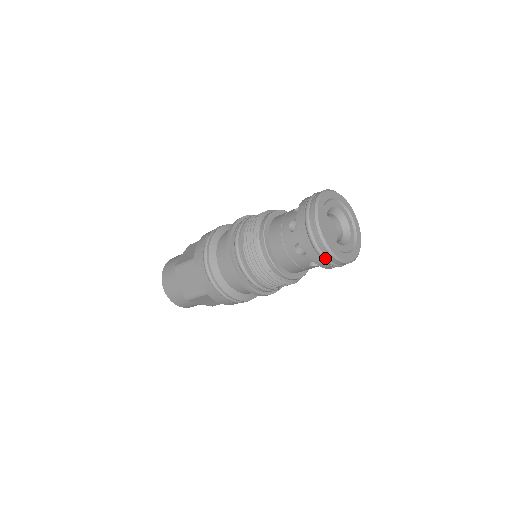
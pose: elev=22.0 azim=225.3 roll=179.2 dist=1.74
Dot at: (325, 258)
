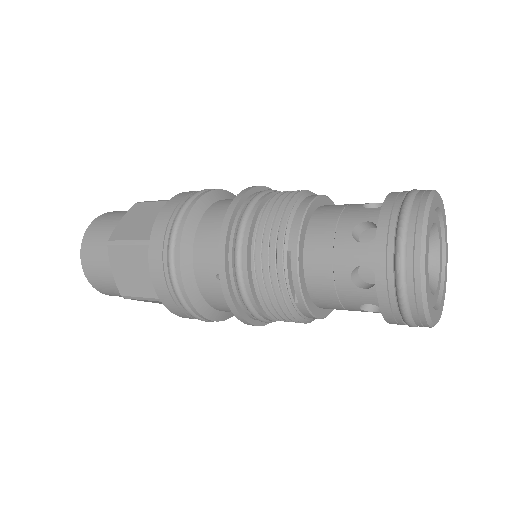
Dot at: (403, 255)
